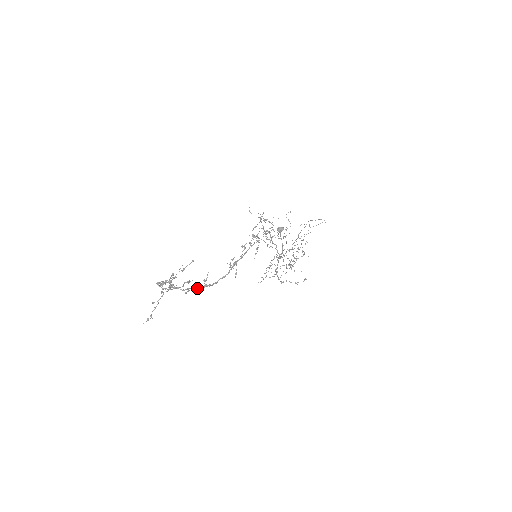
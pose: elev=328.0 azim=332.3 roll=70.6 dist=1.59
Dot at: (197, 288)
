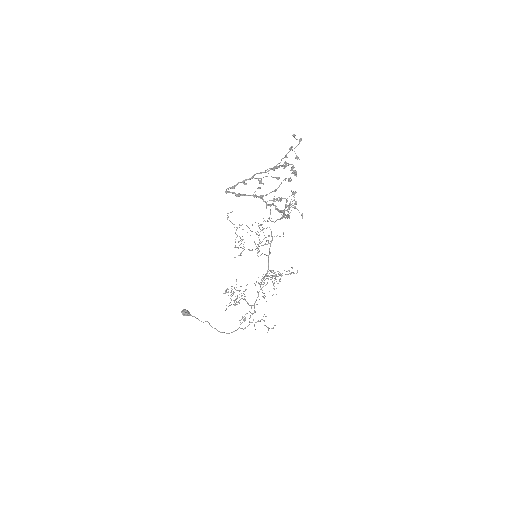
Dot at: (278, 209)
